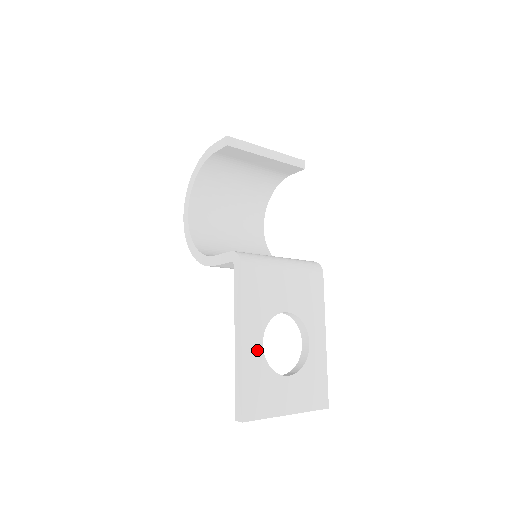
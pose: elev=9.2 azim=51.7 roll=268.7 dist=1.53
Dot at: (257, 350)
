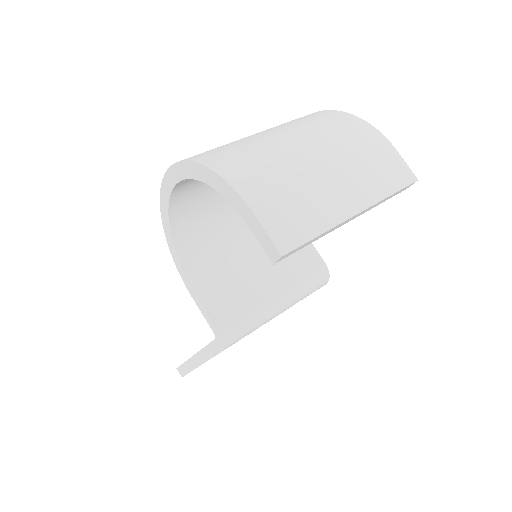
Dot at: occluded
